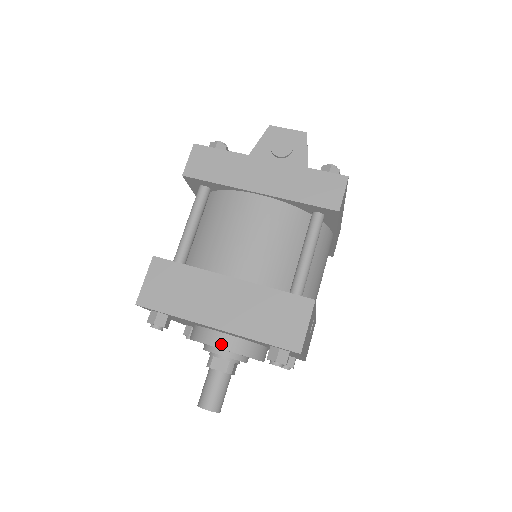
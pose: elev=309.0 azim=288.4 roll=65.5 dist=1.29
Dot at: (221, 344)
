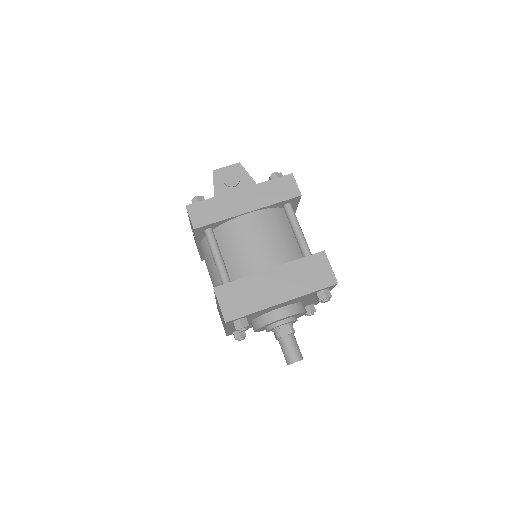
Dot at: (283, 315)
